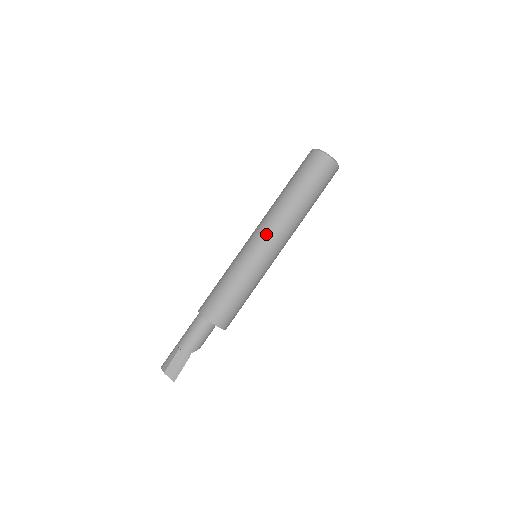
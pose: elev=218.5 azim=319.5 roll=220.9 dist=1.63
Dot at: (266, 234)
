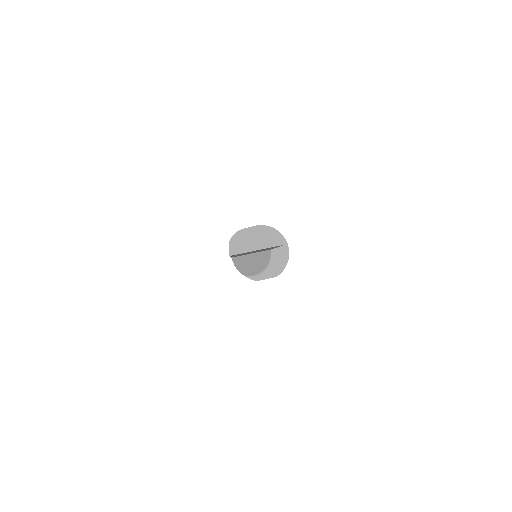
Dot at: occluded
